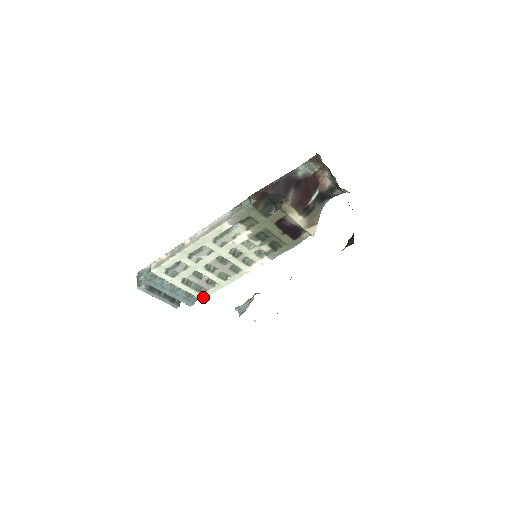
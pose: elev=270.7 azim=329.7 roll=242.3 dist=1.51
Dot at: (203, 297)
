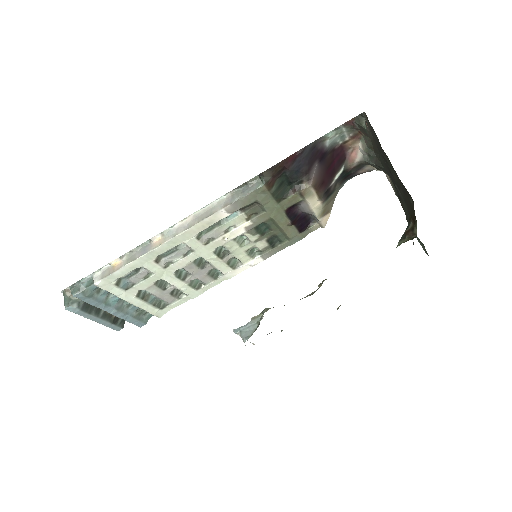
Dot at: (161, 314)
